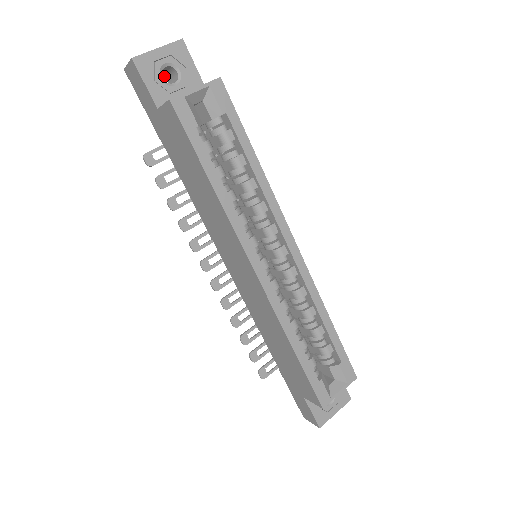
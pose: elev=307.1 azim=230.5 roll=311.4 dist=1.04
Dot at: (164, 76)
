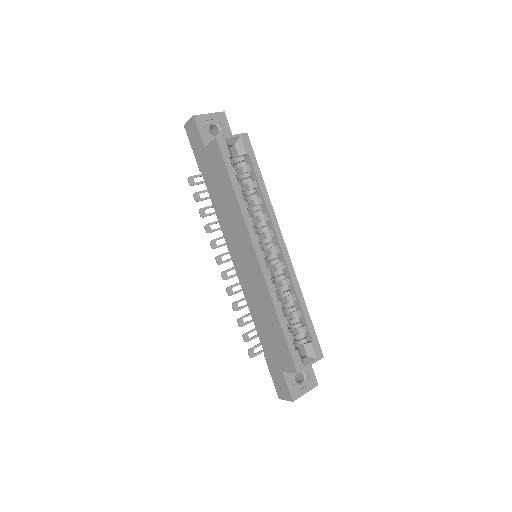
Dot at: occluded
